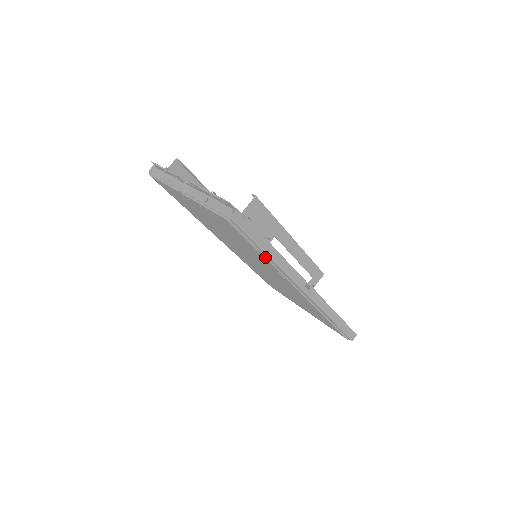
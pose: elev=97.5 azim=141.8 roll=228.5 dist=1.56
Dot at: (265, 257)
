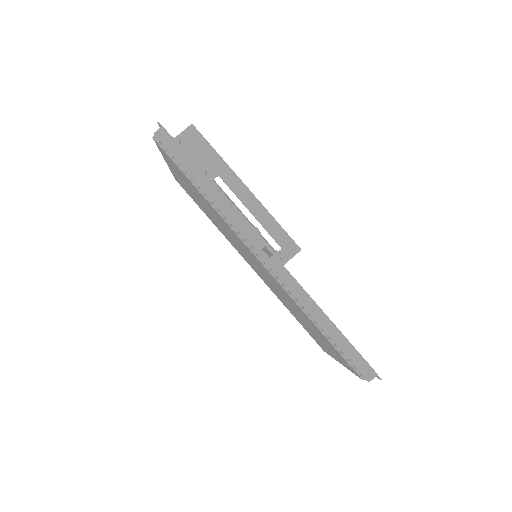
Dot at: (202, 194)
